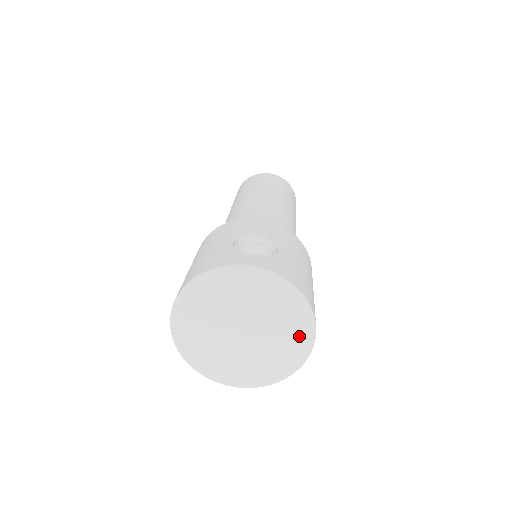
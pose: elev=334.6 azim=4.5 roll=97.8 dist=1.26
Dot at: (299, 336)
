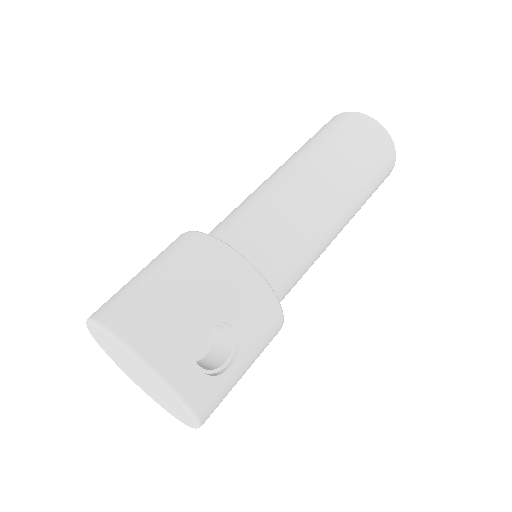
Dot at: (178, 416)
